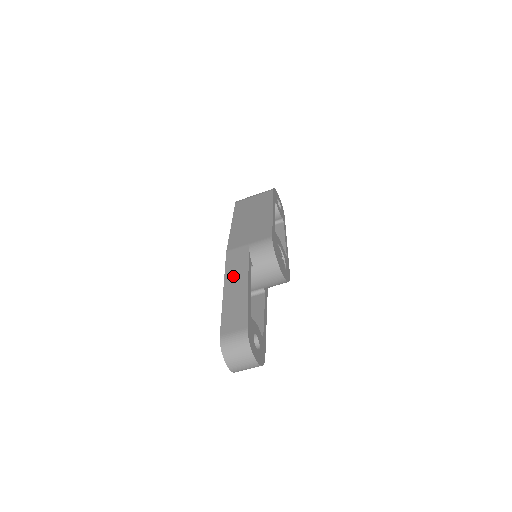
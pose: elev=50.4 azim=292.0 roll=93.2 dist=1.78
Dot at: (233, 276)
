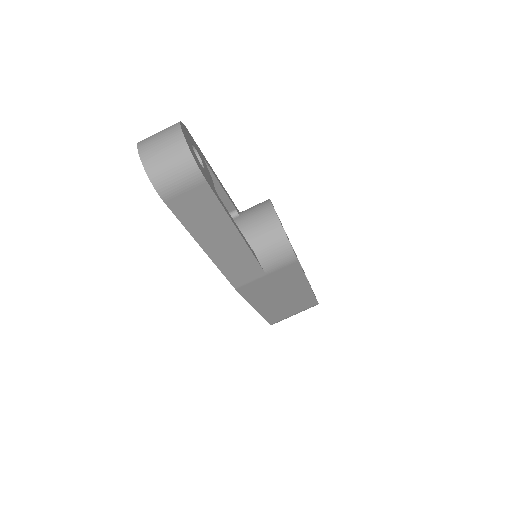
Dot at: occluded
